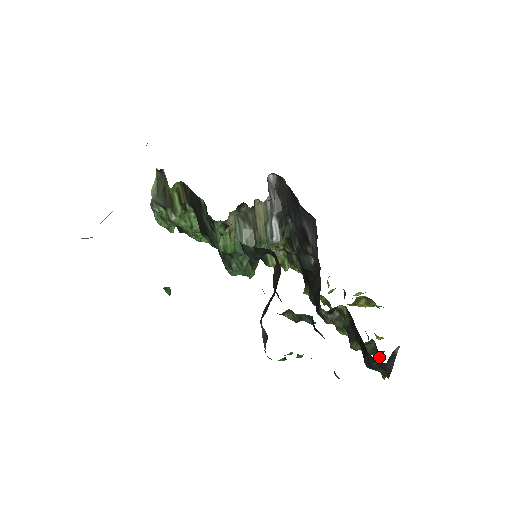
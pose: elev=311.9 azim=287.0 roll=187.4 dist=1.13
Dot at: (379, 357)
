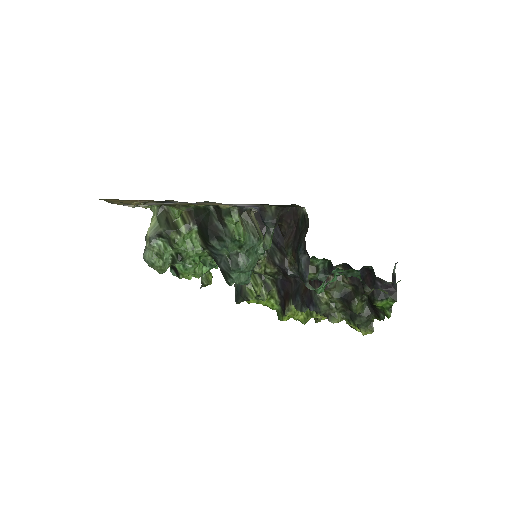
Dot at: (370, 331)
